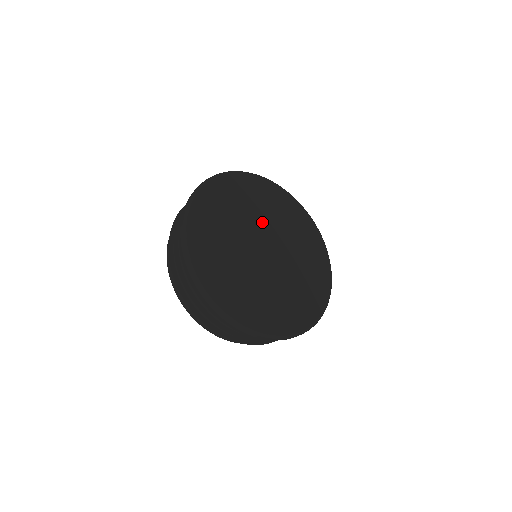
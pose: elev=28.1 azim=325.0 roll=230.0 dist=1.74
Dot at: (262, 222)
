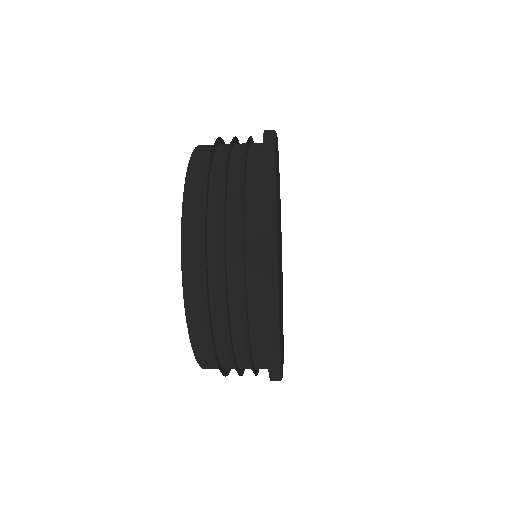
Dot at: occluded
